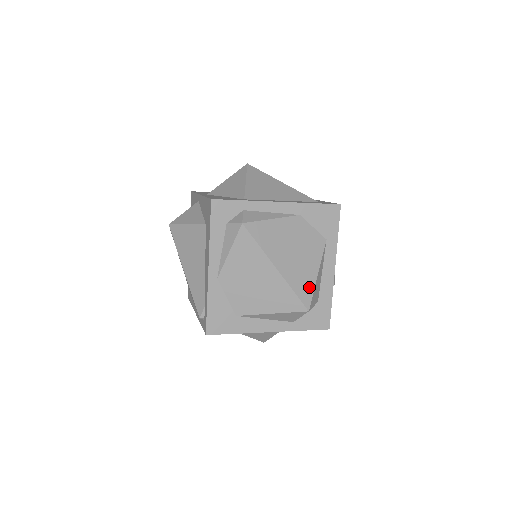
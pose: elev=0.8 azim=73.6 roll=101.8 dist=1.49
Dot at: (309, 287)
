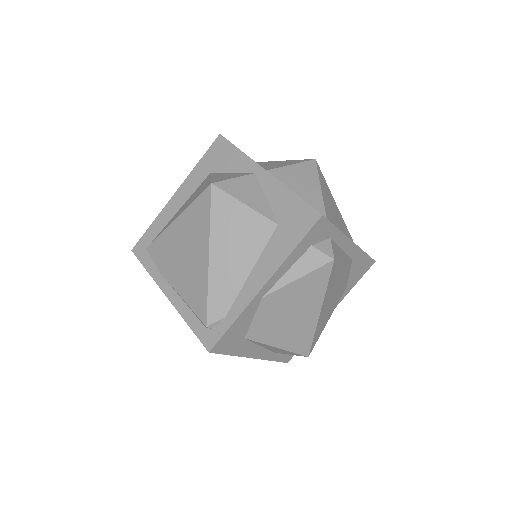
Dot at: (320, 333)
